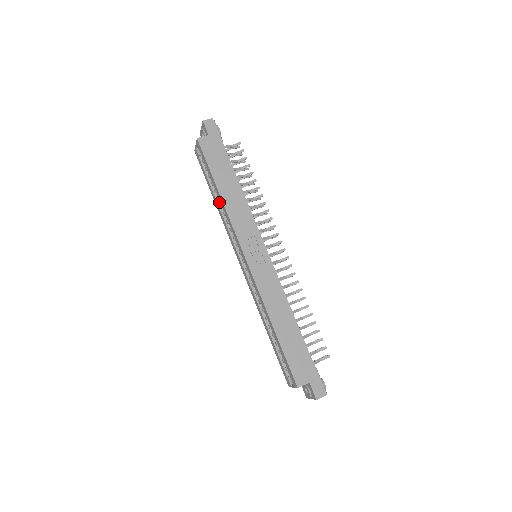
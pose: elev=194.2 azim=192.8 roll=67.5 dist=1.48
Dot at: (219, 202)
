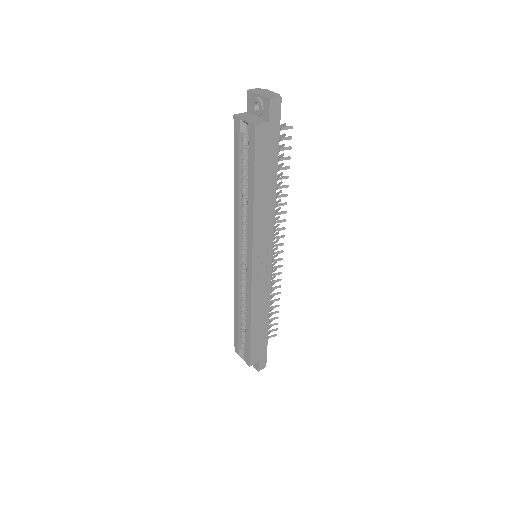
Dot at: (241, 193)
